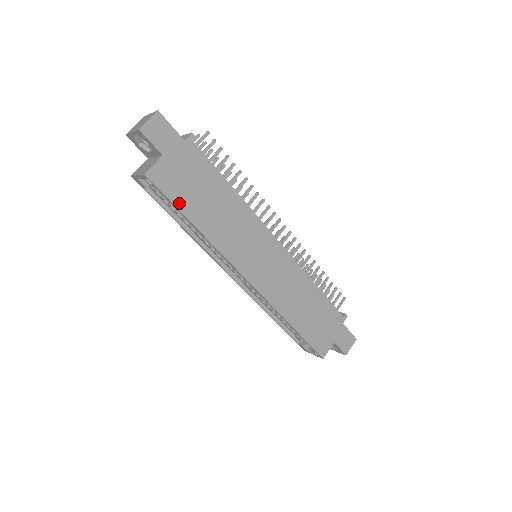
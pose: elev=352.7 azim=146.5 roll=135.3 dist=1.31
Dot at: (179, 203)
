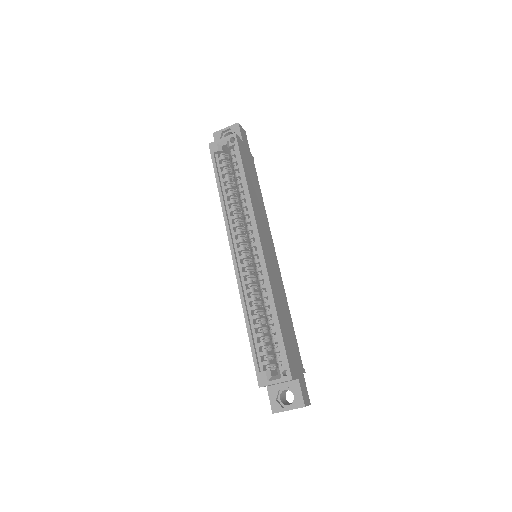
Dot at: (243, 163)
